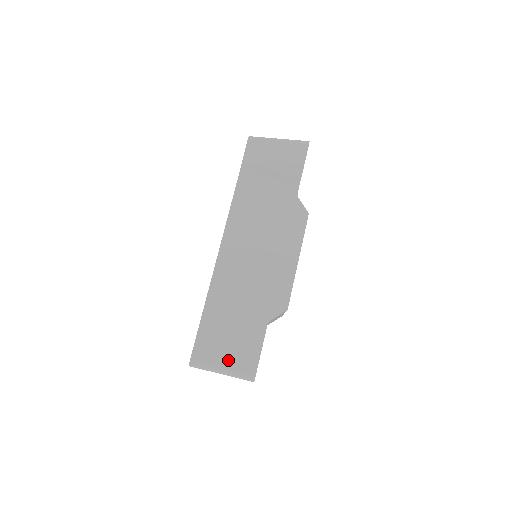
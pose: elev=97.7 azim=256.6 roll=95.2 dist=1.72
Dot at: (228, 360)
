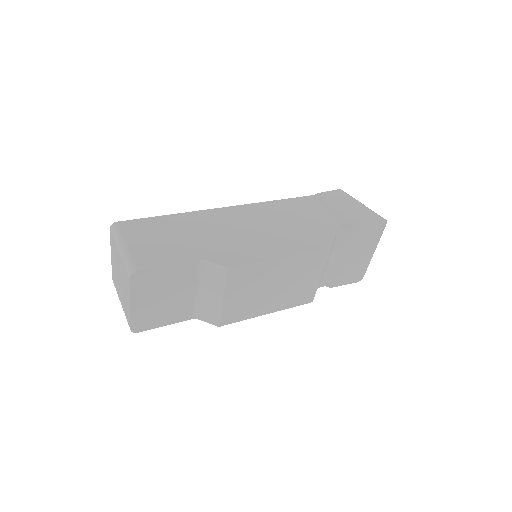
Dot at: (138, 245)
